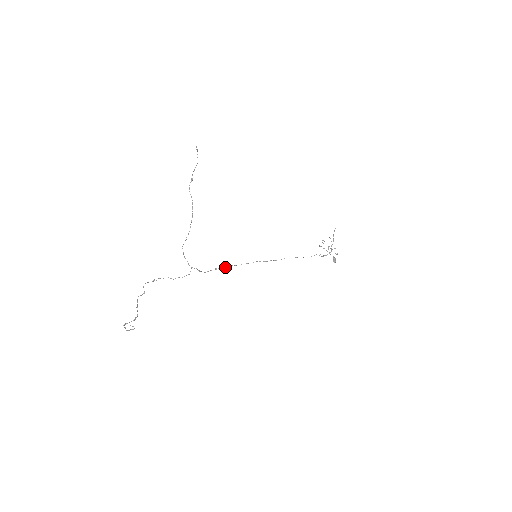
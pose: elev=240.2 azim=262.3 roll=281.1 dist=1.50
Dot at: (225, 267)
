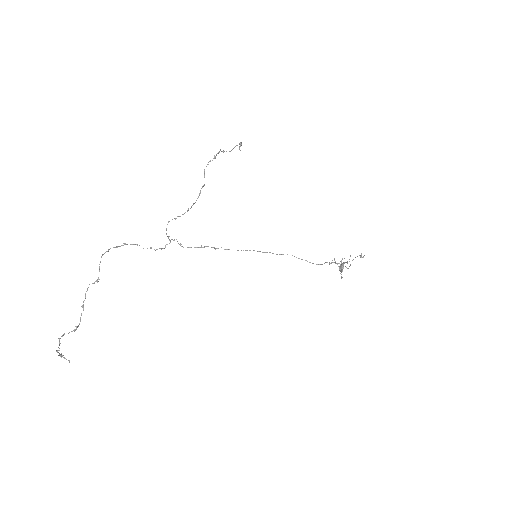
Dot at: (213, 247)
